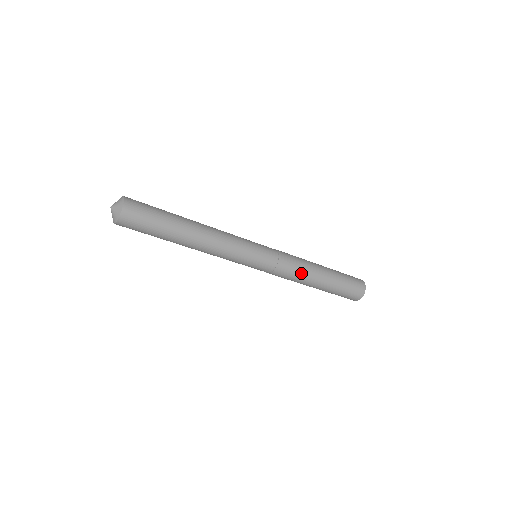
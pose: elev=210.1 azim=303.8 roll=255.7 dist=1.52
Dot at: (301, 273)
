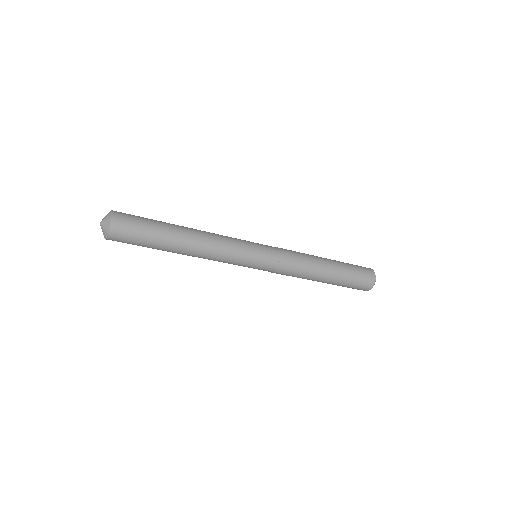
Dot at: (304, 271)
